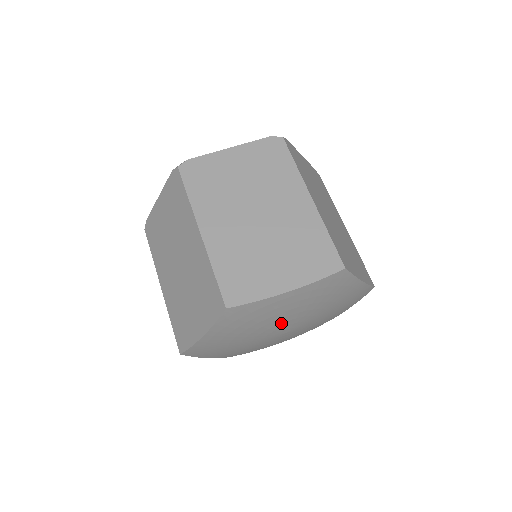
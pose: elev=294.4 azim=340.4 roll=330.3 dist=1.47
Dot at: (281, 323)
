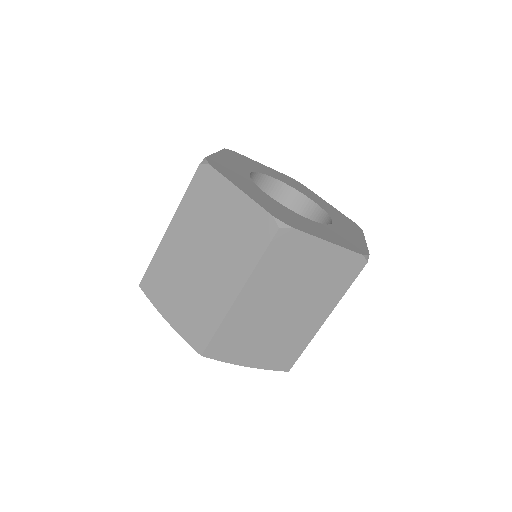
Dot at: occluded
